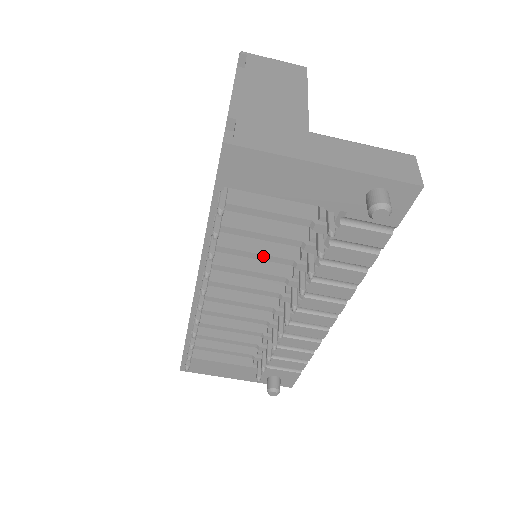
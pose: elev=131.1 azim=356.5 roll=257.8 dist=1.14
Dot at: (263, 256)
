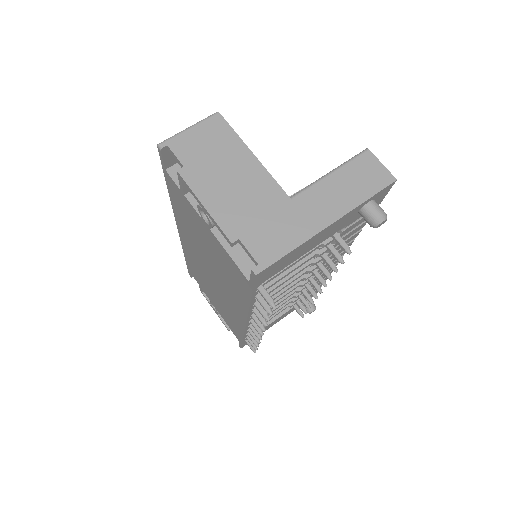
Dot at: (289, 278)
